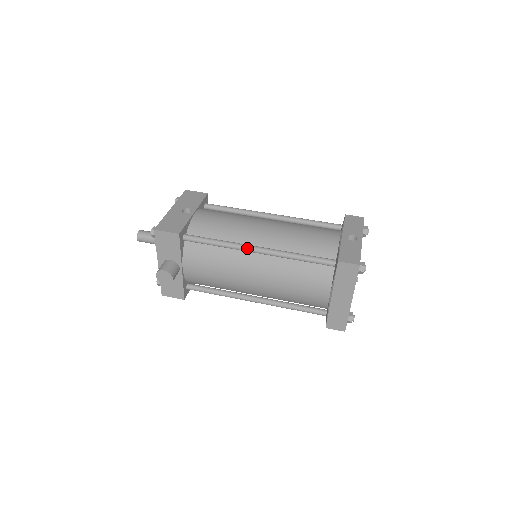
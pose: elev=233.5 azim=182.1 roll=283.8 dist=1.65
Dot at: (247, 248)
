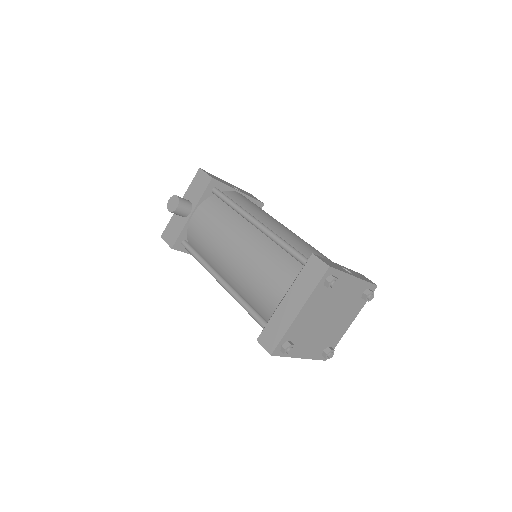
Dot at: (250, 216)
